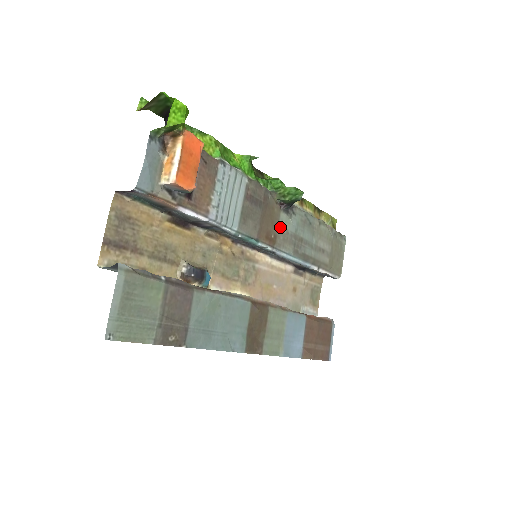
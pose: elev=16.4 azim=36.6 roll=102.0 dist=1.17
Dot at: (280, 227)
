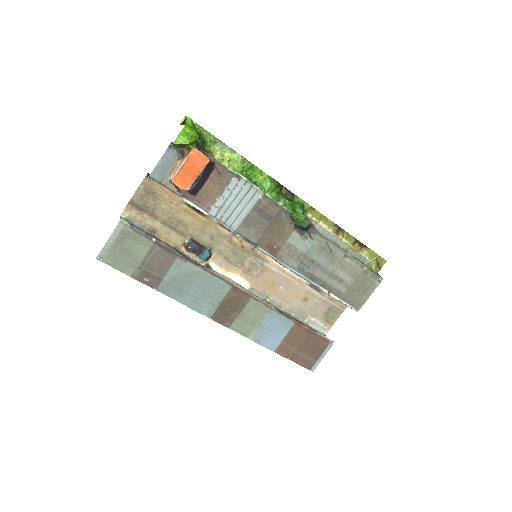
Dot at: (288, 243)
